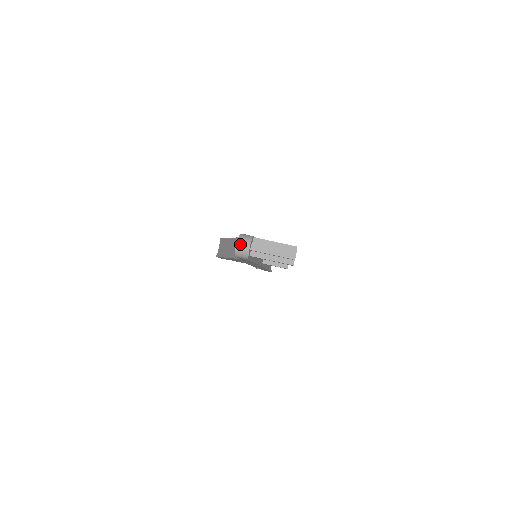
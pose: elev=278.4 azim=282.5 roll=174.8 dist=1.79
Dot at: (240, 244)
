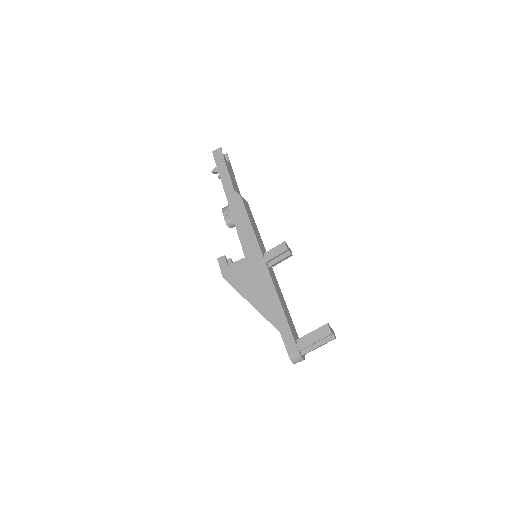
Dot at: occluded
